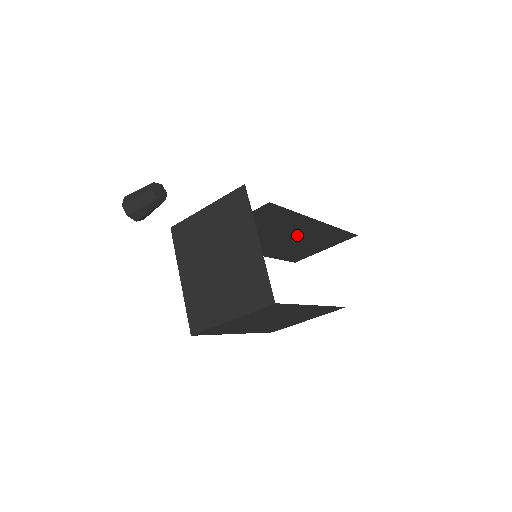
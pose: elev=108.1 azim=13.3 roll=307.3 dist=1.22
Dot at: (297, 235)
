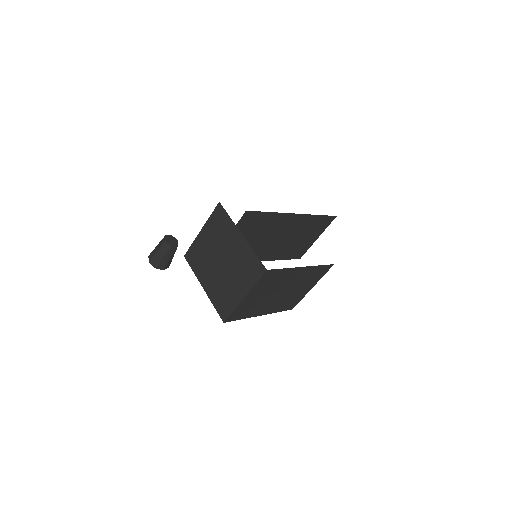
Dot at: (285, 232)
